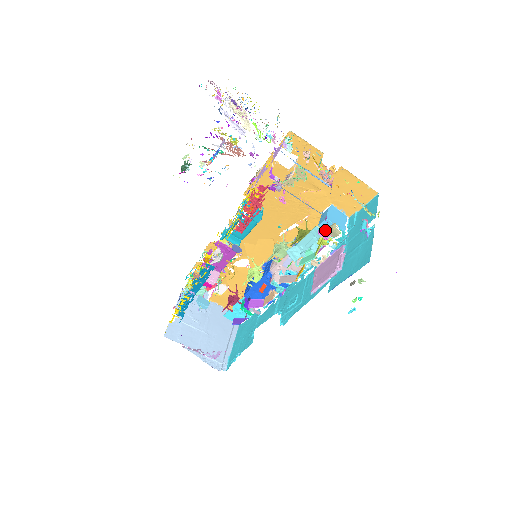
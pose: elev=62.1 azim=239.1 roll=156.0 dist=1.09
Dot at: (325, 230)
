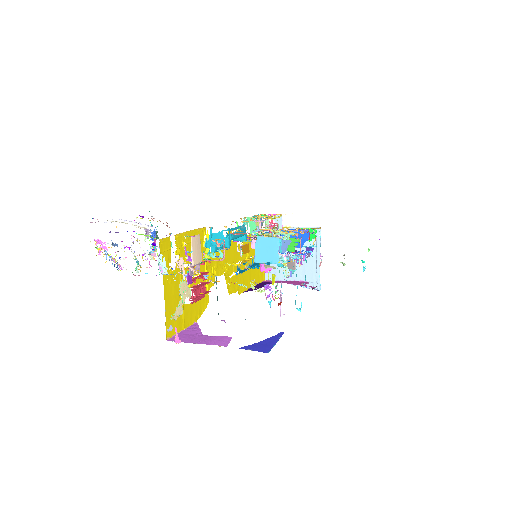
Dot at: occluded
